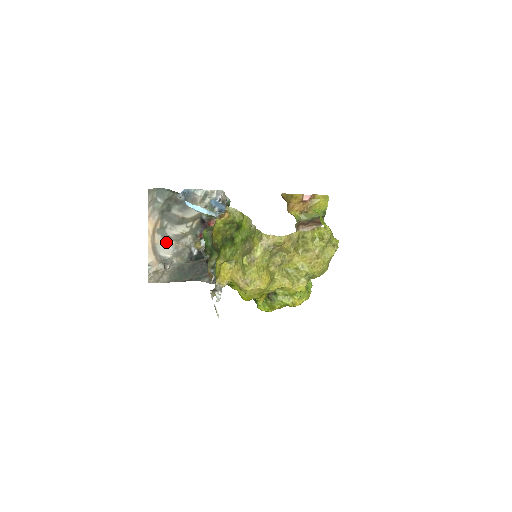
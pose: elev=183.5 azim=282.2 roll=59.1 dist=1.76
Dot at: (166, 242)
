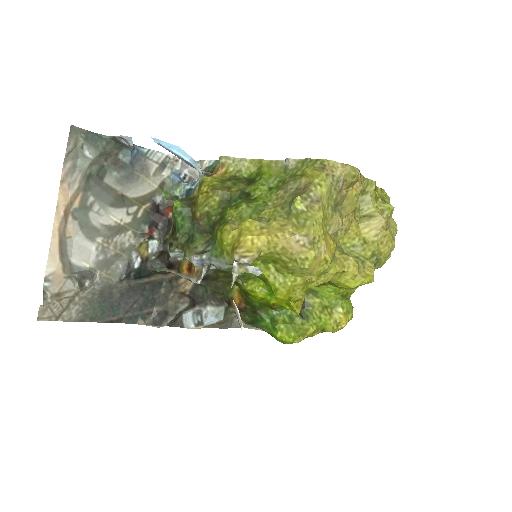
Dot at: (86, 237)
